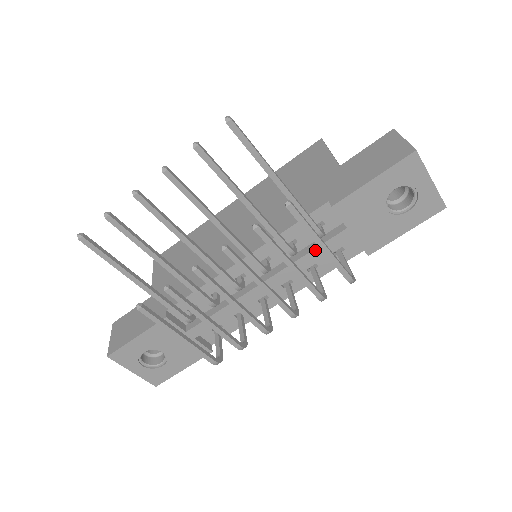
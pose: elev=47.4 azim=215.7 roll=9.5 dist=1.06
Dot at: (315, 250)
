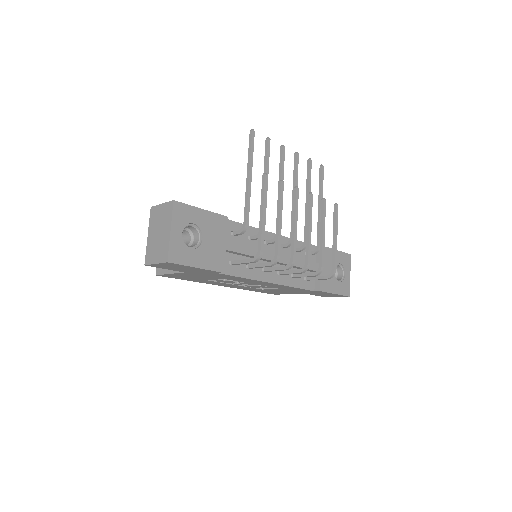
Dot at: occluded
